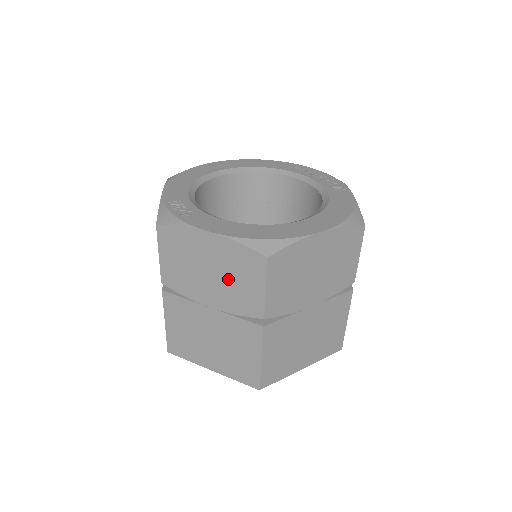
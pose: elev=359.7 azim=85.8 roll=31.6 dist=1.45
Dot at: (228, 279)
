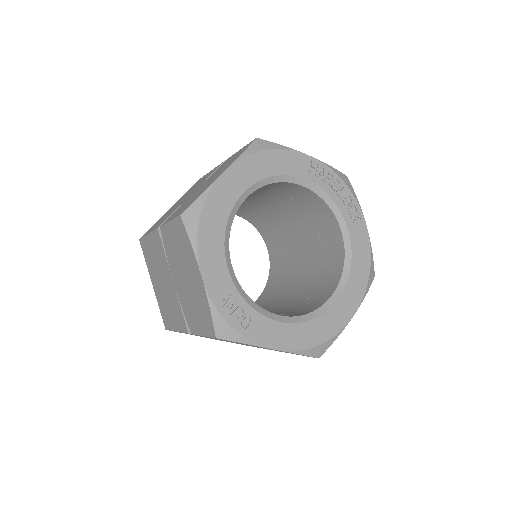
Dot at: occluded
